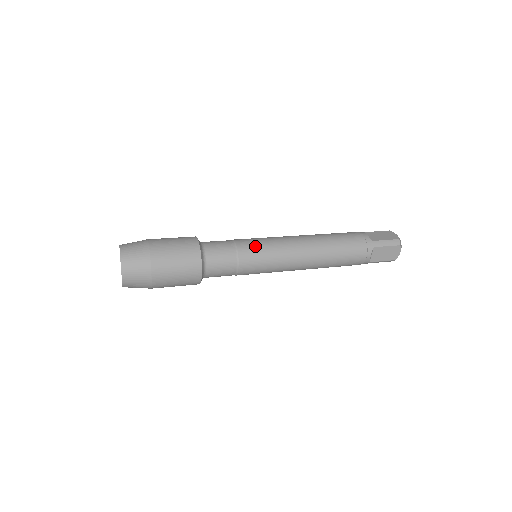
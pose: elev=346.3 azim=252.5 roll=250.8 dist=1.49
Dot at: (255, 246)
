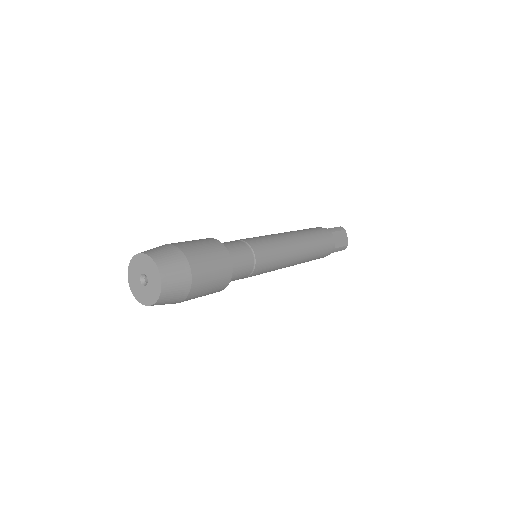
Dot at: (268, 263)
